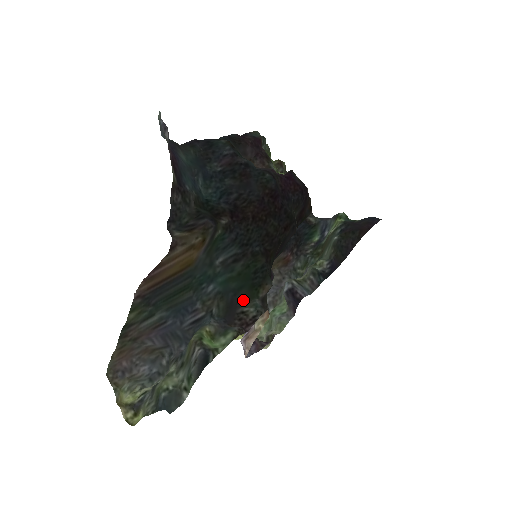
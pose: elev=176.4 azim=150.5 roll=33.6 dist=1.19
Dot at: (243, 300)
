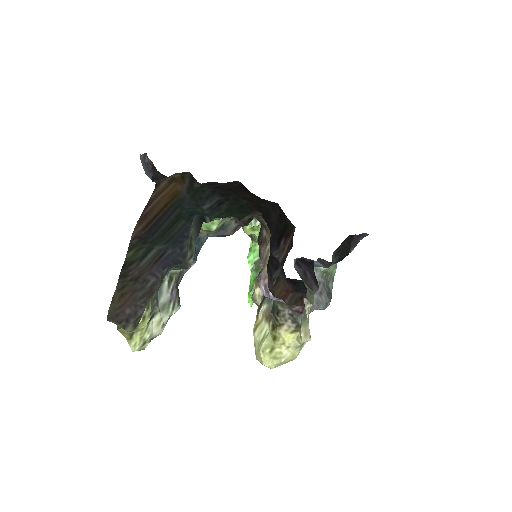
Dot at: occluded
